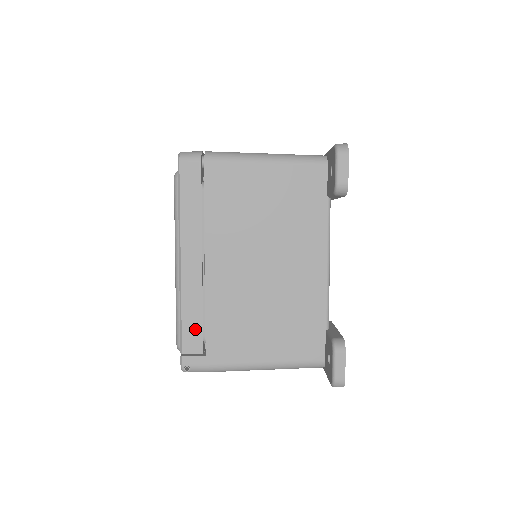
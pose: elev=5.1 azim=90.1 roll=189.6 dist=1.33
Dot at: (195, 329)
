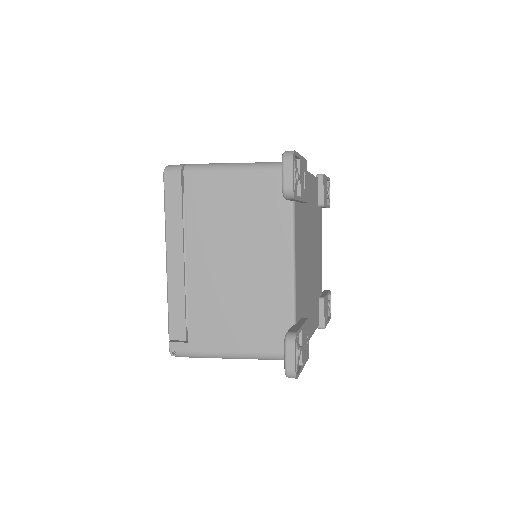
Dot at: (179, 319)
